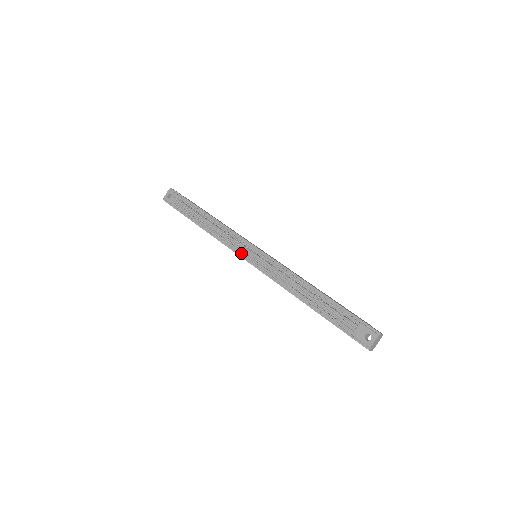
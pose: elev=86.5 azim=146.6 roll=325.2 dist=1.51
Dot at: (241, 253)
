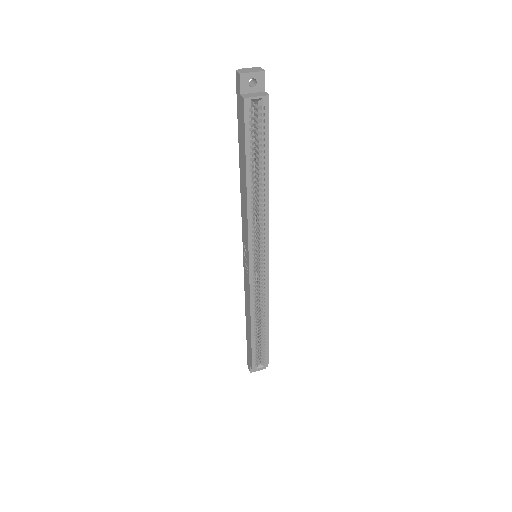
Dot at: occluded
